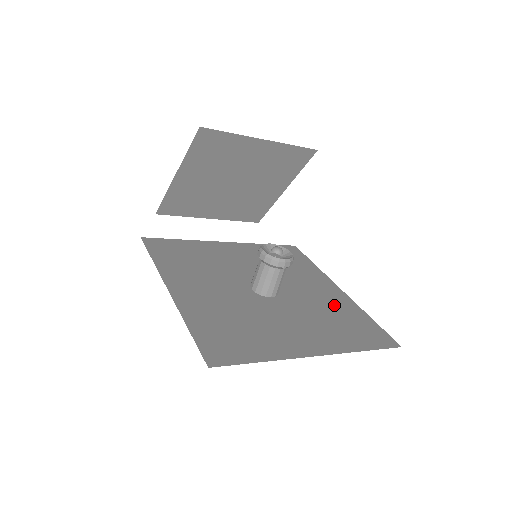
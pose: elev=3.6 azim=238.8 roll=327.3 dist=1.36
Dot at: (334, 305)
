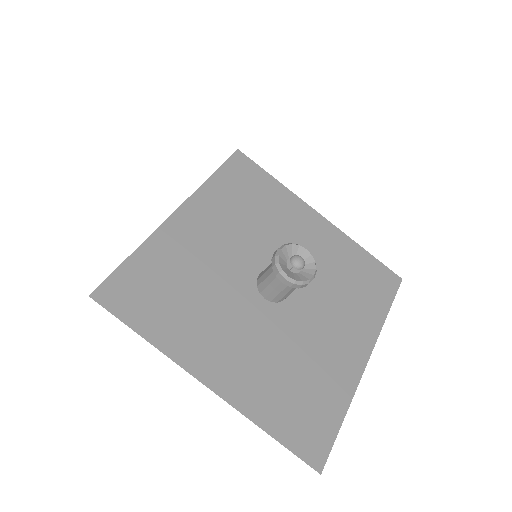
Dot at: (333, 256)
